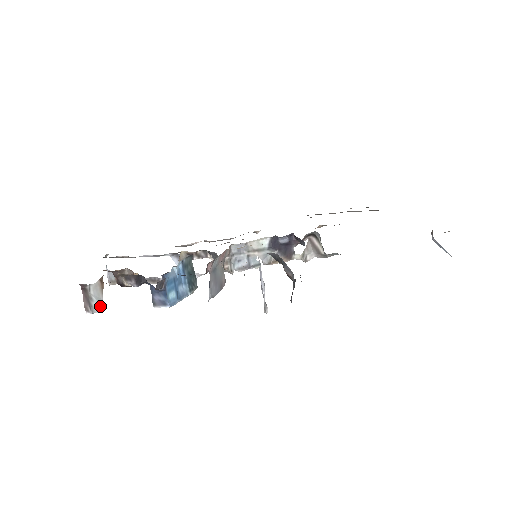
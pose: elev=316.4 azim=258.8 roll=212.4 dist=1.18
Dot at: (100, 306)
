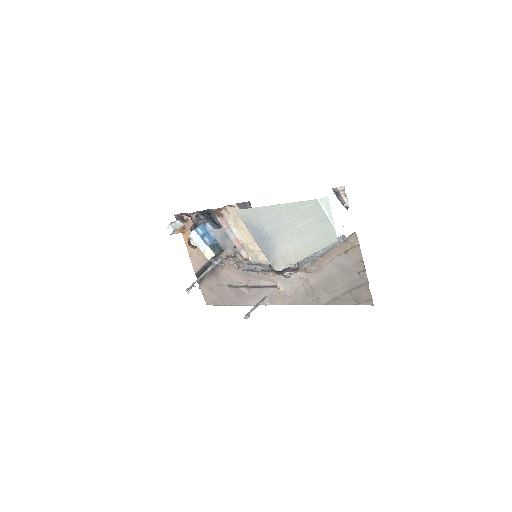
Dot at: (174, 227)
